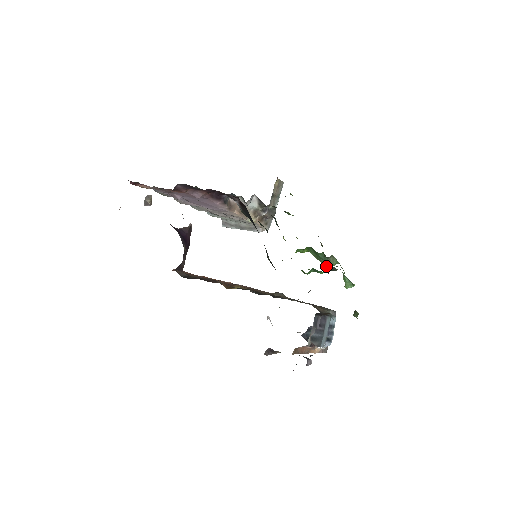
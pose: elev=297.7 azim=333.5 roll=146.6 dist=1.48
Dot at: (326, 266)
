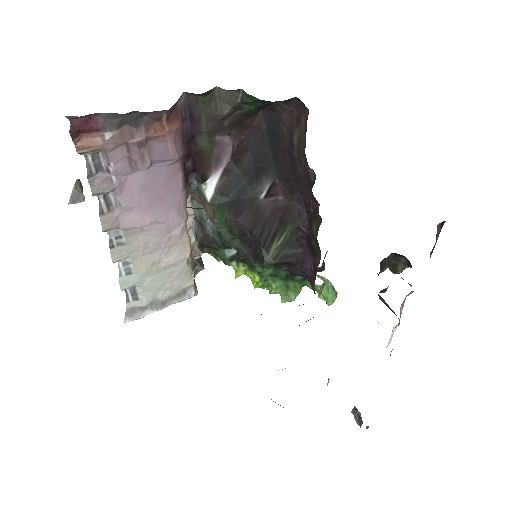
Dot at: (293, 298)
